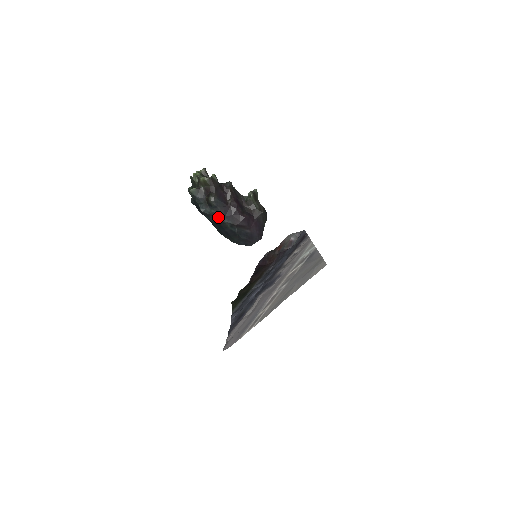
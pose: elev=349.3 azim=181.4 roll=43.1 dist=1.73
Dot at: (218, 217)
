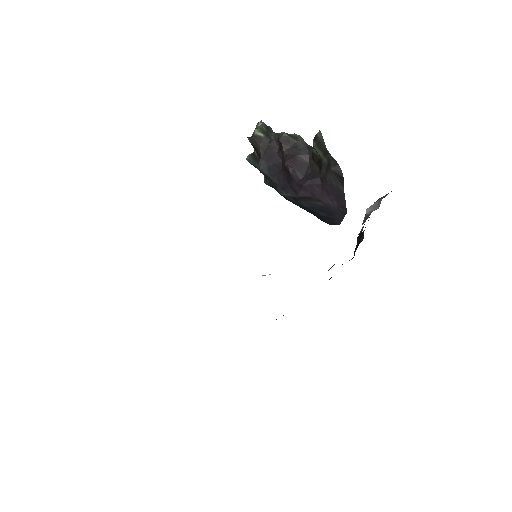
Dot at: (277, 190)
